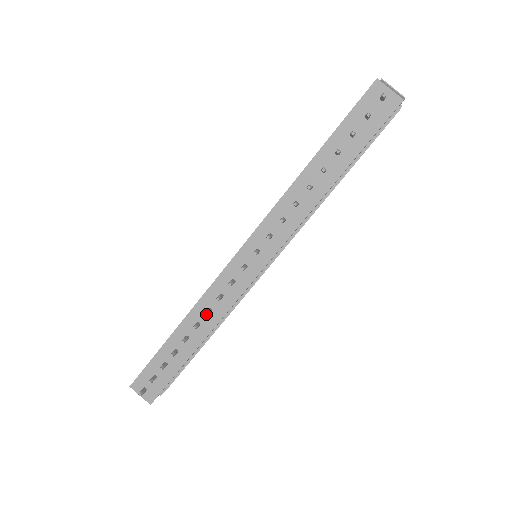
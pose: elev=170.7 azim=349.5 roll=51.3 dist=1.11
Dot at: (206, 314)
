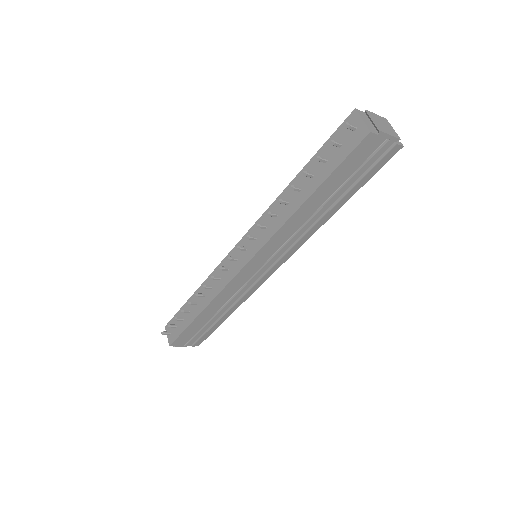
Dot at: (202, 287)
